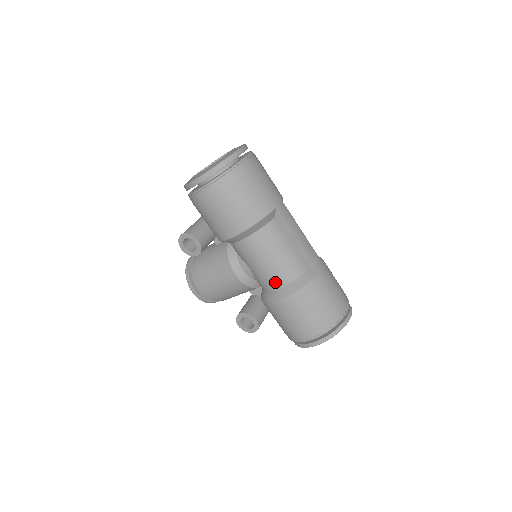
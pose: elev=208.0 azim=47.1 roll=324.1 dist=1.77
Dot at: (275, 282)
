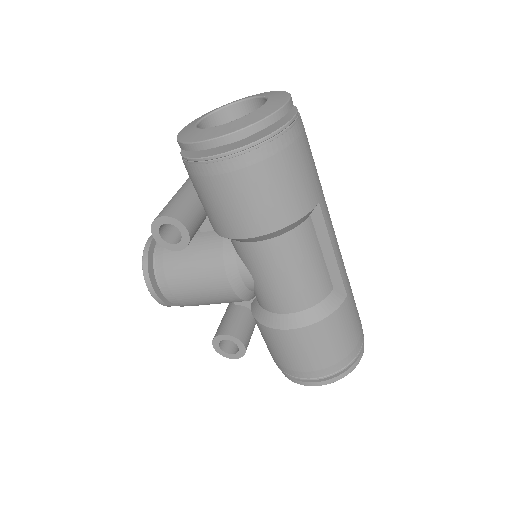
Dot at: (289, 304)
